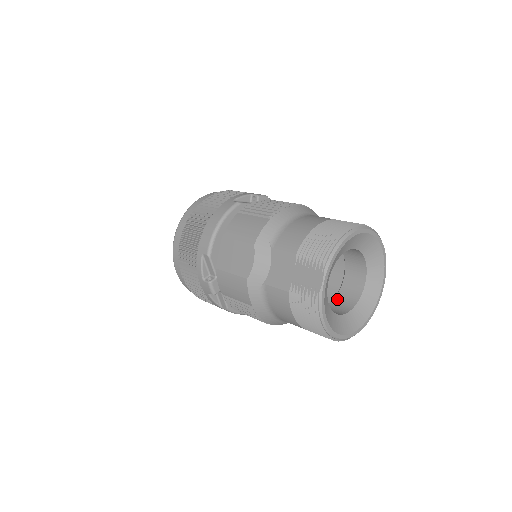
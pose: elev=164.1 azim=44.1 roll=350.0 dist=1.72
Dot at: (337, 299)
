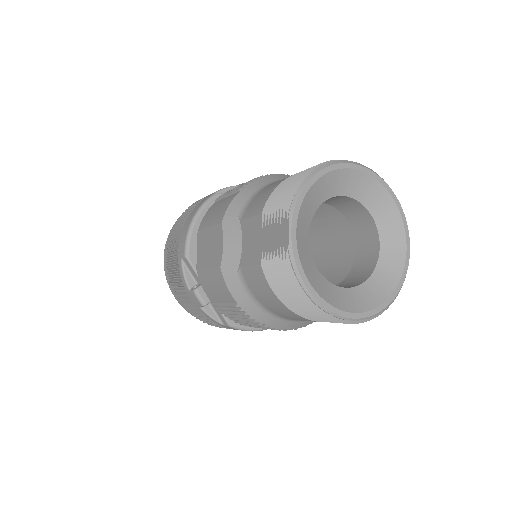
Dot at: (349, 276)
